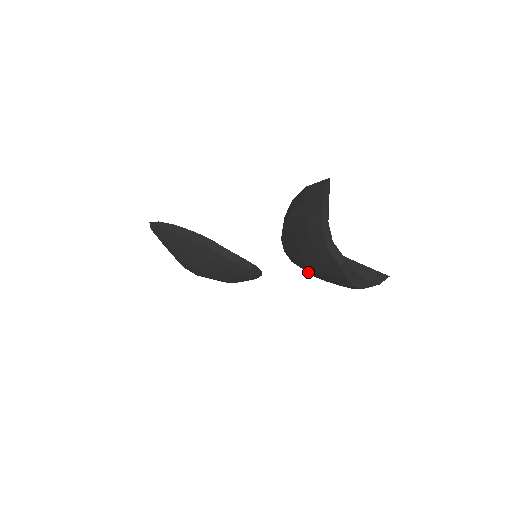
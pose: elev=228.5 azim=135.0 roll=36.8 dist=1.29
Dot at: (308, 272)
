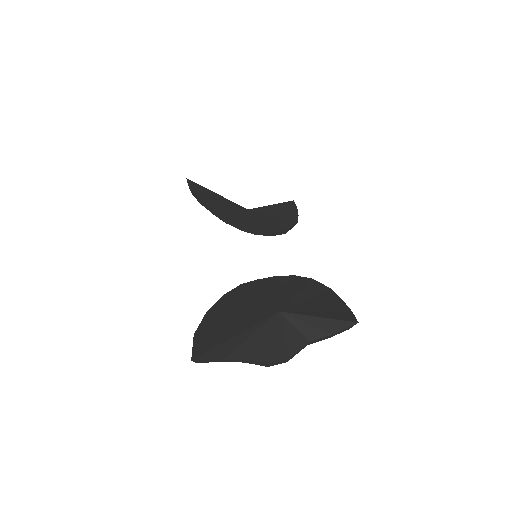
Dot at: occluded
